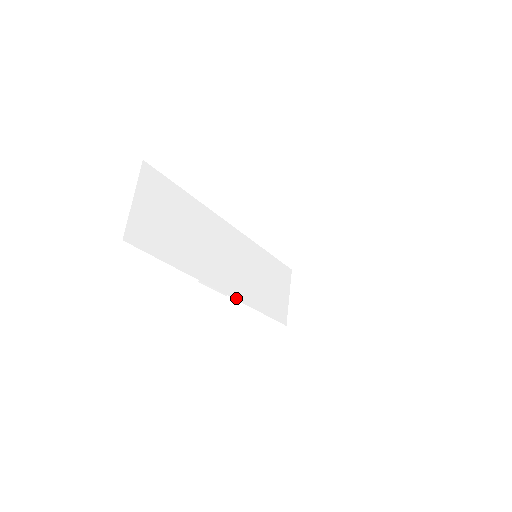
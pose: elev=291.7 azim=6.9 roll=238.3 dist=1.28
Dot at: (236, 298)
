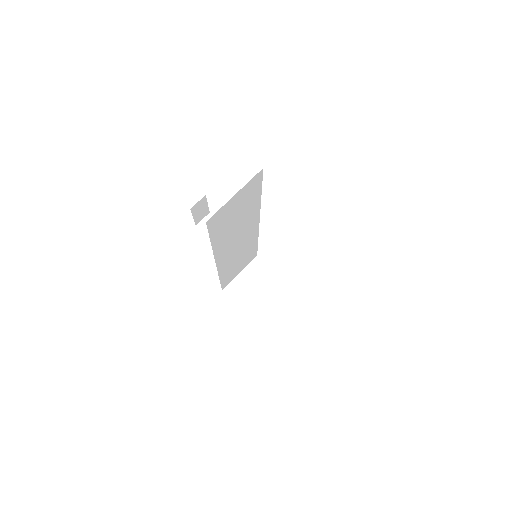
Dot at: (218, 269)
